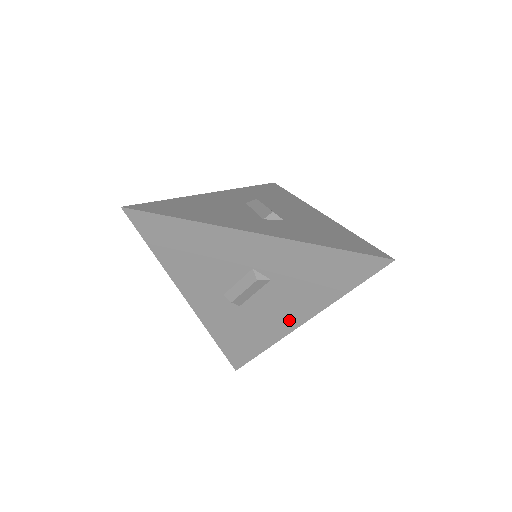
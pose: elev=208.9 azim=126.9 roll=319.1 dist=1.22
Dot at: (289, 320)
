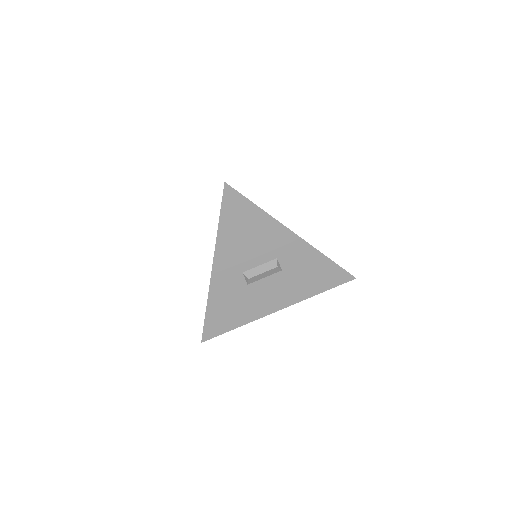
Dot at: (272, 305)
